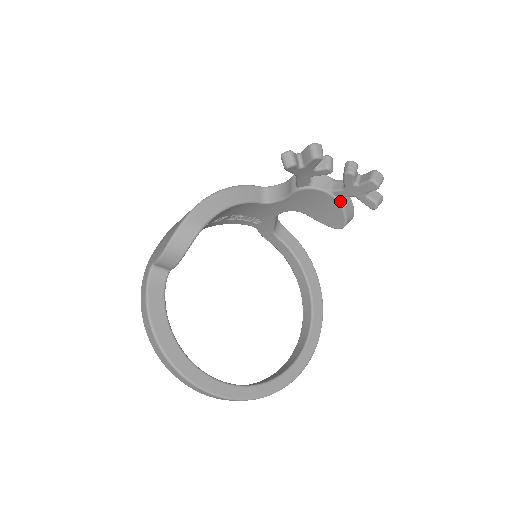
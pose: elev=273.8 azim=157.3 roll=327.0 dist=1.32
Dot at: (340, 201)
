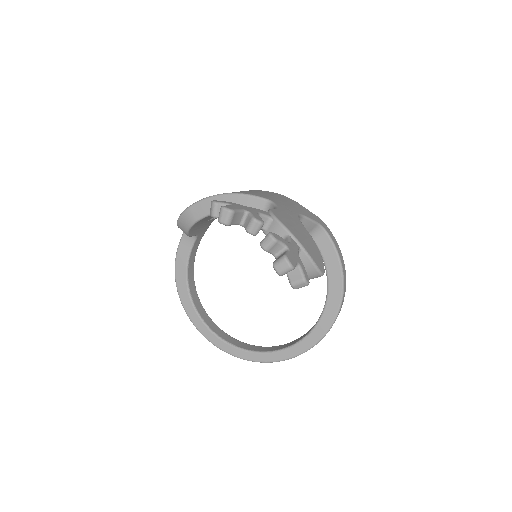
Dot at: occluded
